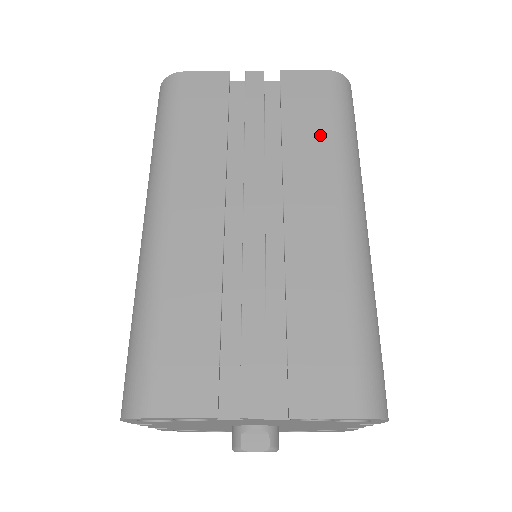
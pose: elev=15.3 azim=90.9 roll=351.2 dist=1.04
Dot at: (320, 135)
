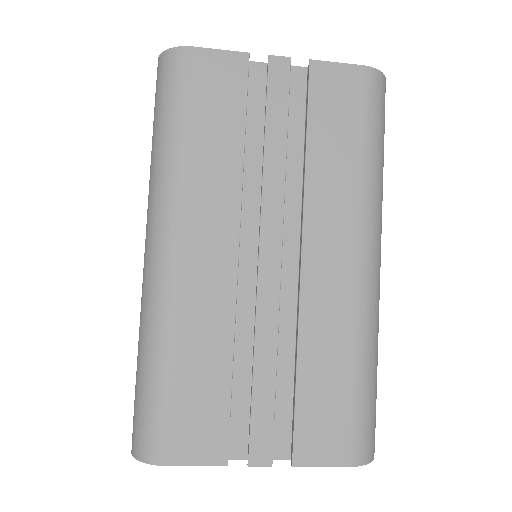
Dot at: (348, 159)
